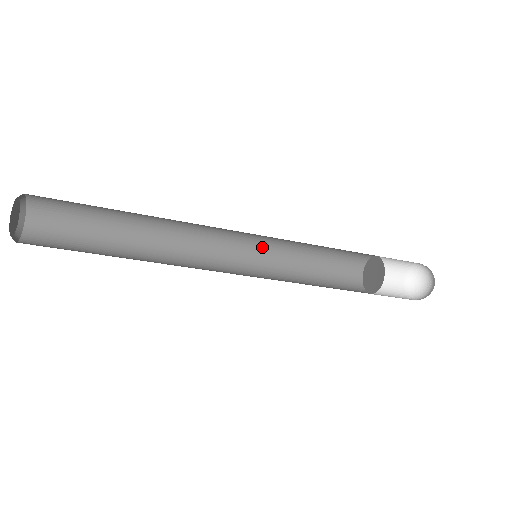
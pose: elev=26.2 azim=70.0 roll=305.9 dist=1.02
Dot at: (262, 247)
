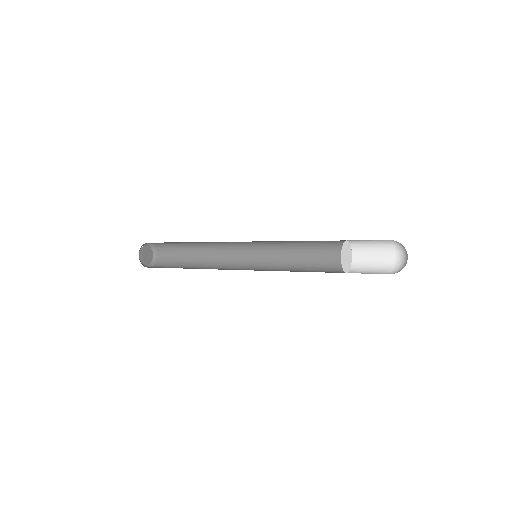
Dot at: (265, 242)
